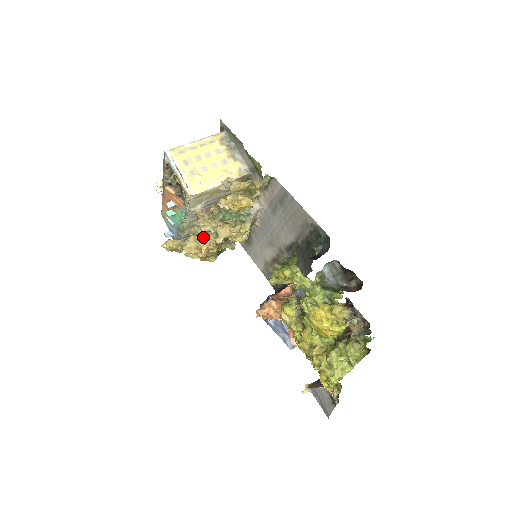
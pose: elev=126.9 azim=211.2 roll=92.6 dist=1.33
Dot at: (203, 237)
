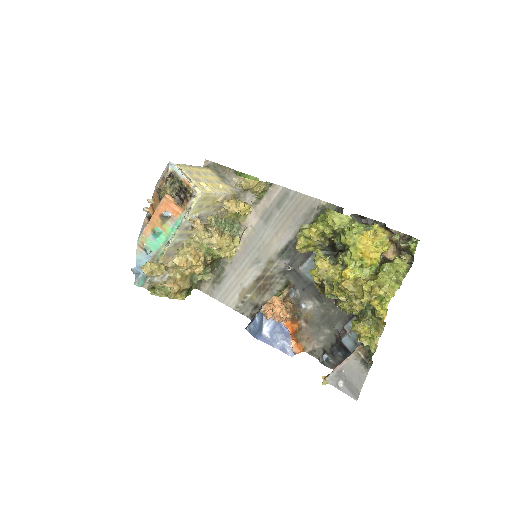
Dot at: (194, 250)
